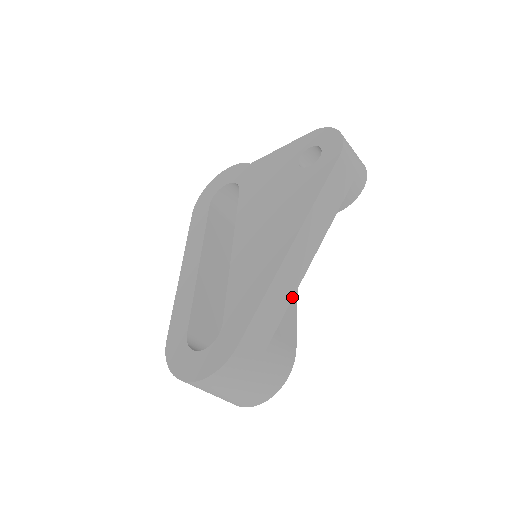
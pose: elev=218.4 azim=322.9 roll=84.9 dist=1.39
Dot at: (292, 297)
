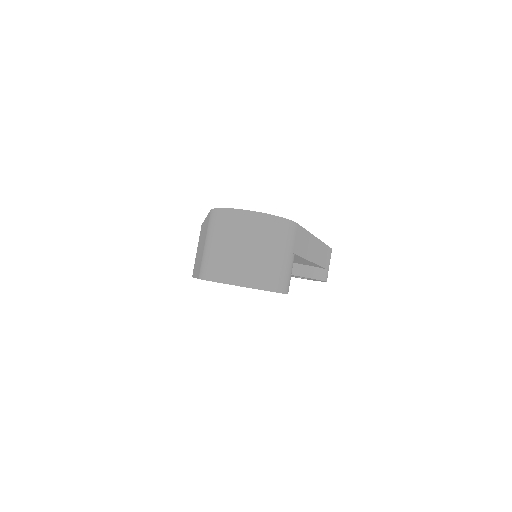
Dot at: (306, 259)
